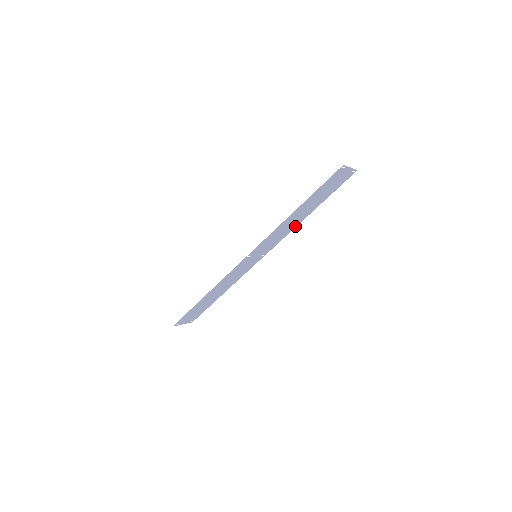
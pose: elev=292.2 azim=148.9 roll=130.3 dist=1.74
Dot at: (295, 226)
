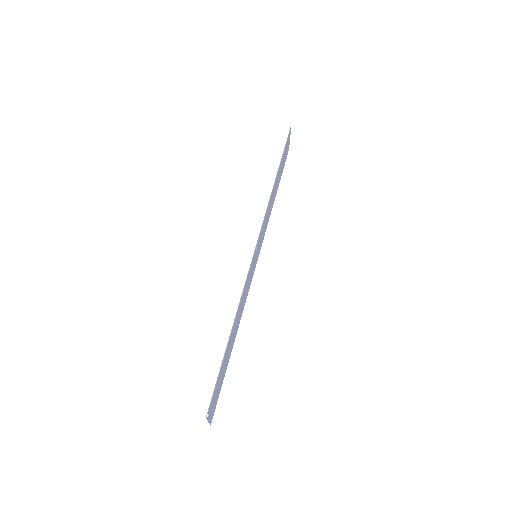
Dot at: (269, 217)
